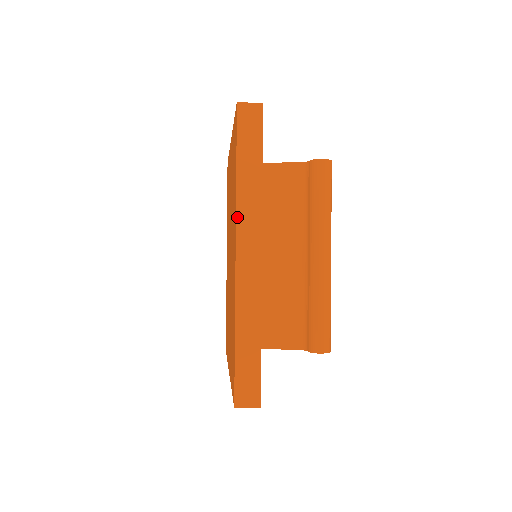
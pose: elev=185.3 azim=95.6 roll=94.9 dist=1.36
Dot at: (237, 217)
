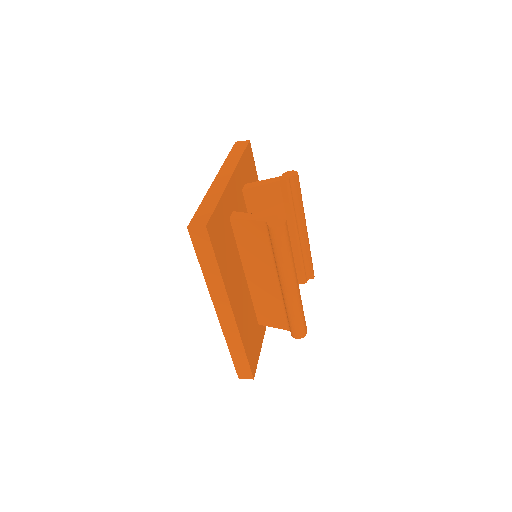
Dot at: (210, 294)
